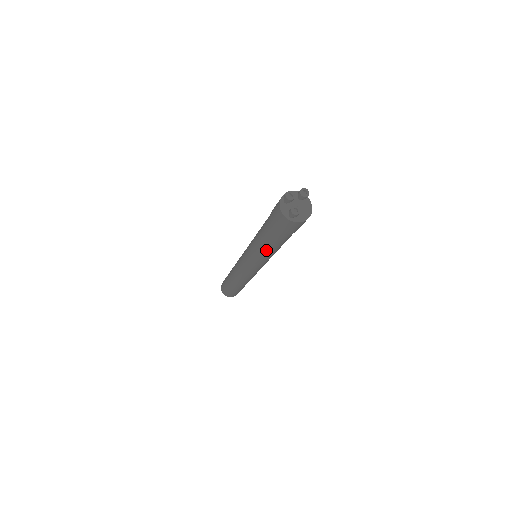
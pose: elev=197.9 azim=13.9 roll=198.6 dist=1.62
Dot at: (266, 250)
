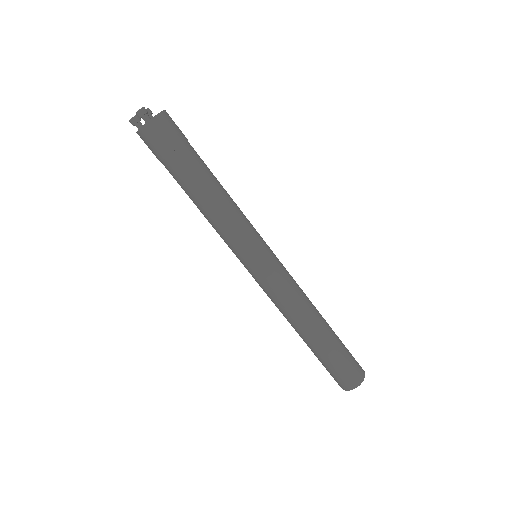
Dot at: (214, 203)
